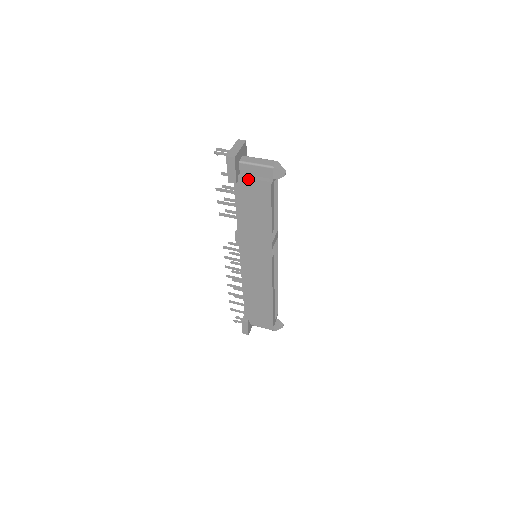
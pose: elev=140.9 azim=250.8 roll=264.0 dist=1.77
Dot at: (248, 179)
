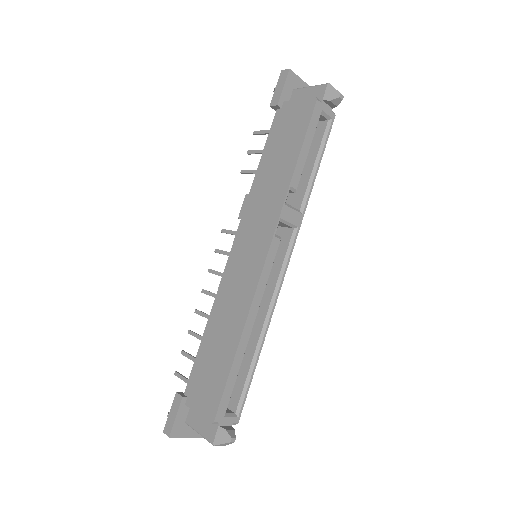
Dot at: (293, 101)
